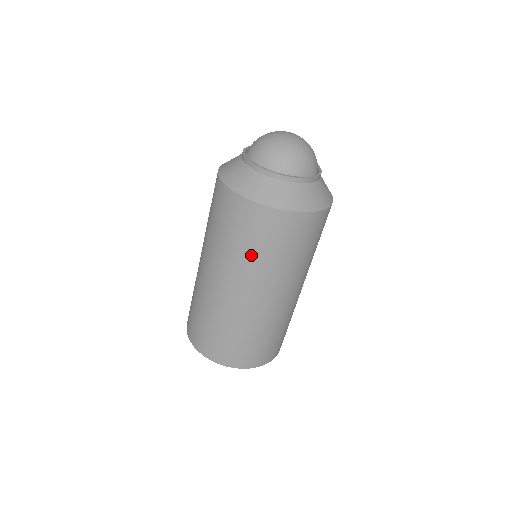
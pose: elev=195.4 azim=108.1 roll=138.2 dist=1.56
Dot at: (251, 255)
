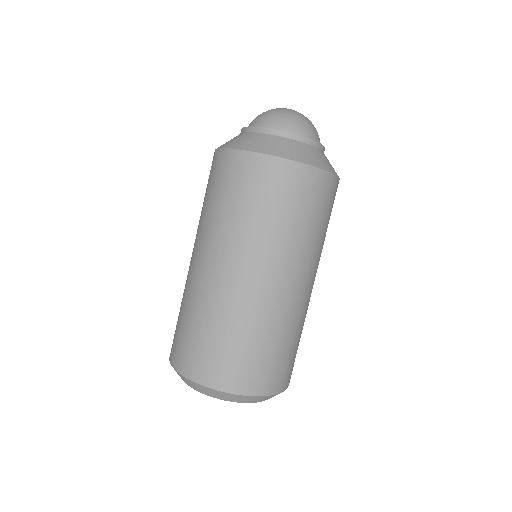
Dot at: (245, 217)
